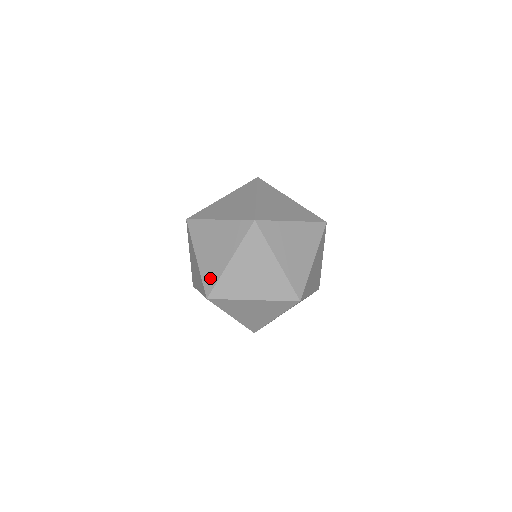
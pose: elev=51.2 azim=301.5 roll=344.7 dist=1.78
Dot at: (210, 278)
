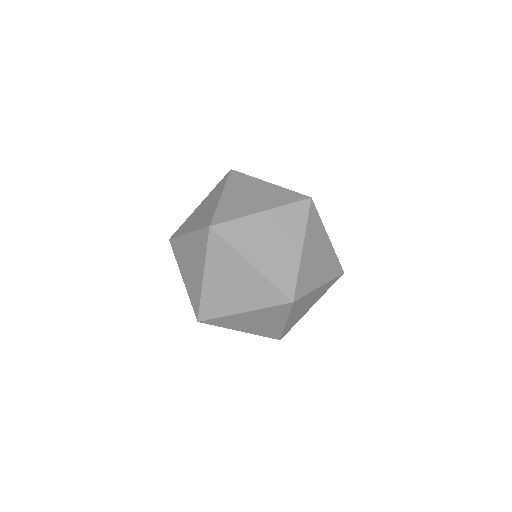
Dot at: occluded
